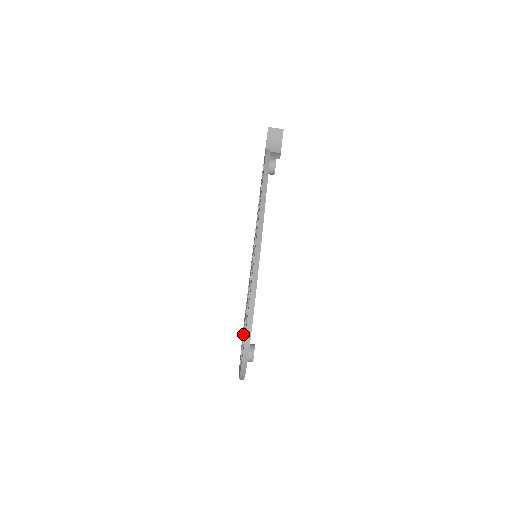
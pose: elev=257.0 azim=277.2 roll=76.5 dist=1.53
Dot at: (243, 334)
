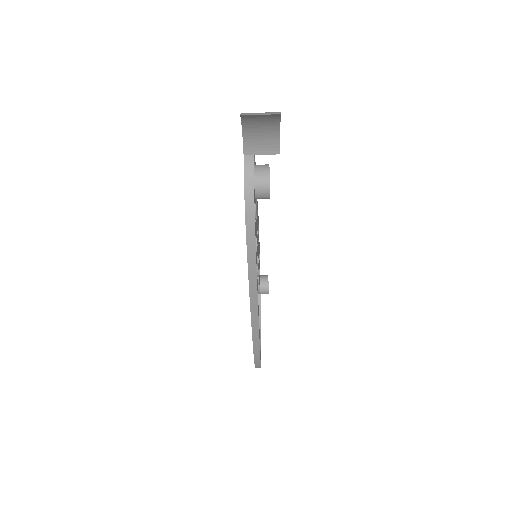
Dot at: occluded
